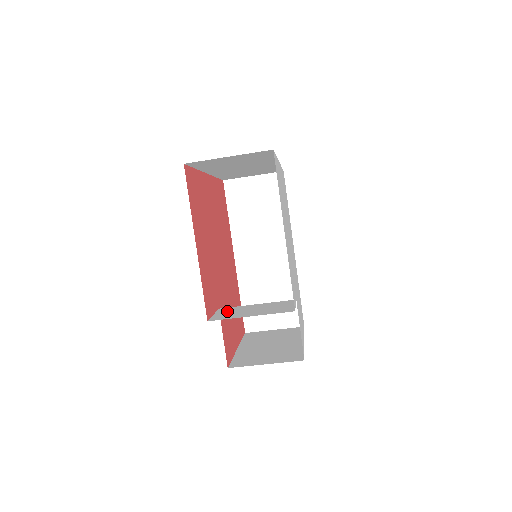
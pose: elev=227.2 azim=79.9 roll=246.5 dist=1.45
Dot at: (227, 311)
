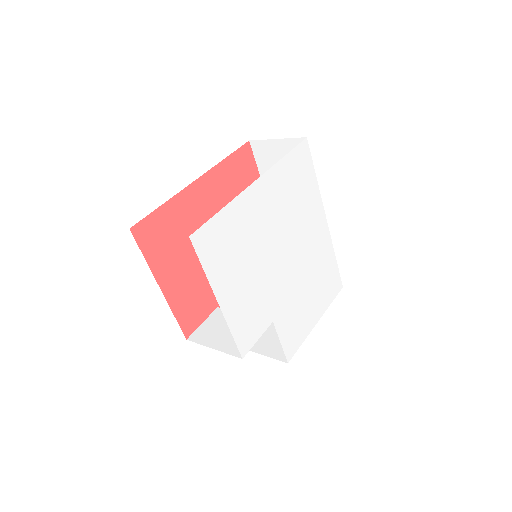
Dot at: (214, 321)
